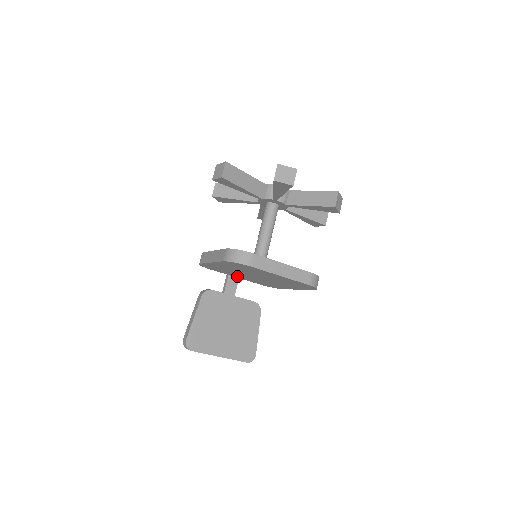
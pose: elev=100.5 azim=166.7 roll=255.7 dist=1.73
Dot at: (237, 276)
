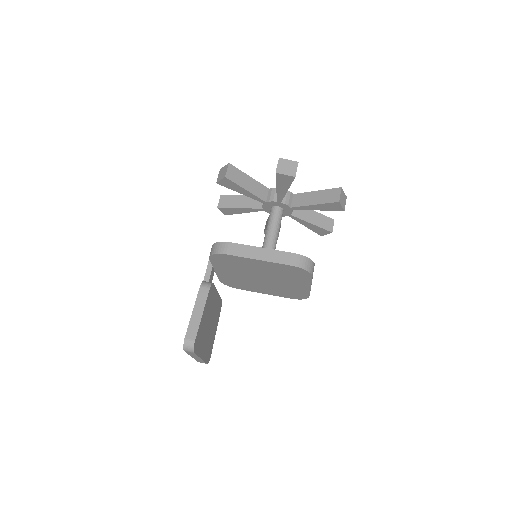
Dot at: (223, 270)
